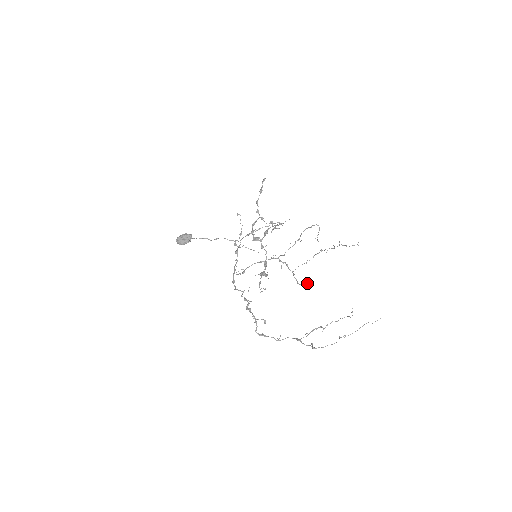
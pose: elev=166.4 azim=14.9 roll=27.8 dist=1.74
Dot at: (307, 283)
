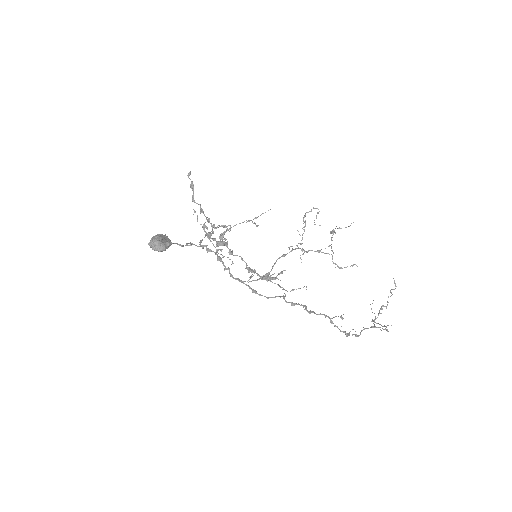
Dot at: (353, 264)
